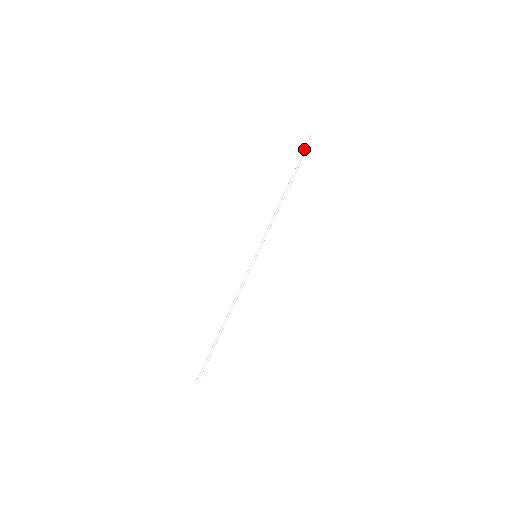
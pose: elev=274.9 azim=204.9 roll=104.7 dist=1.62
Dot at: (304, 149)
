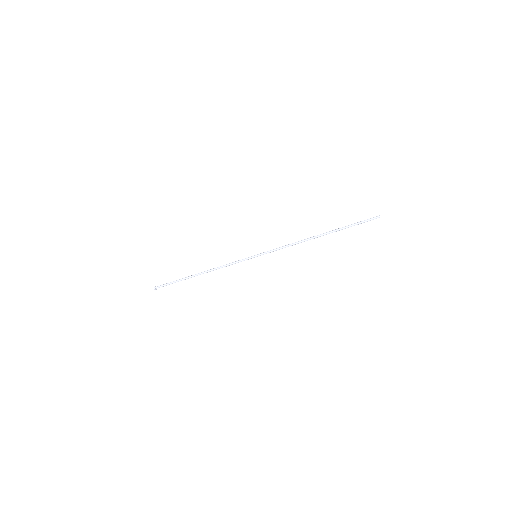
Dot at: (361, 221)
